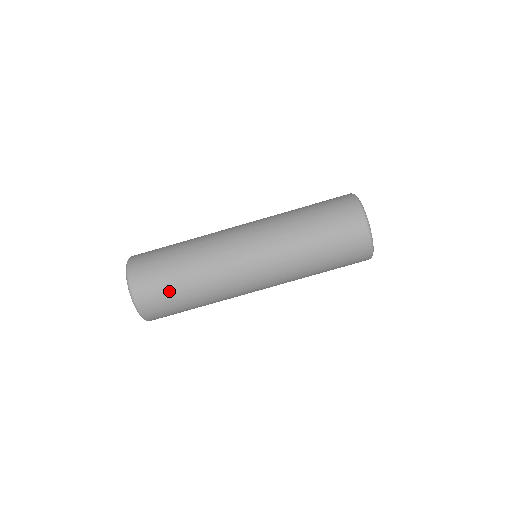
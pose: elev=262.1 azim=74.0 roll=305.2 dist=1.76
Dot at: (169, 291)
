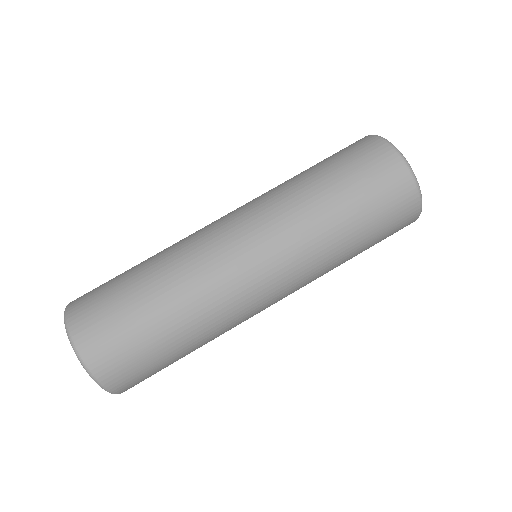
Dot at: (161, 364)
